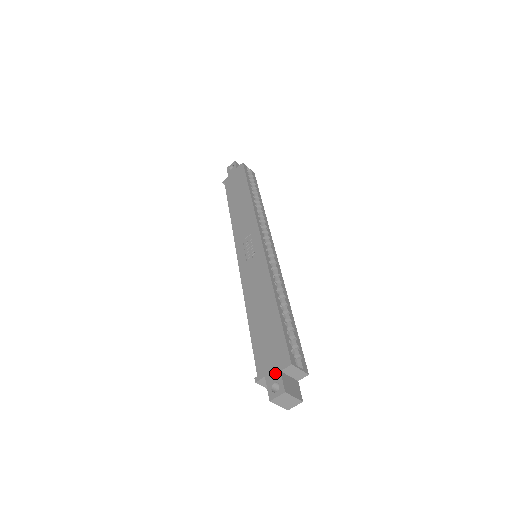
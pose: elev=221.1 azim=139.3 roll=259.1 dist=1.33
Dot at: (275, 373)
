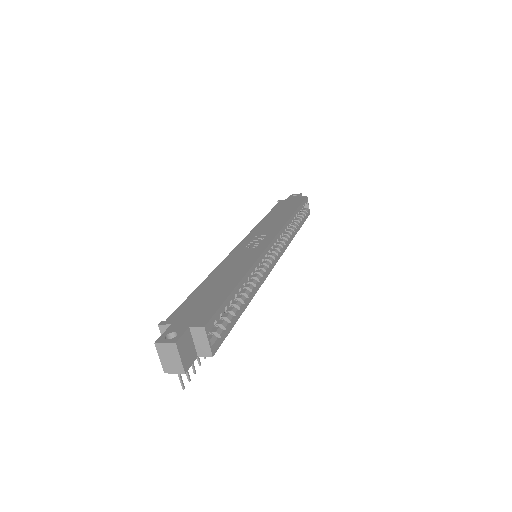
Dot at: (183, 326)
